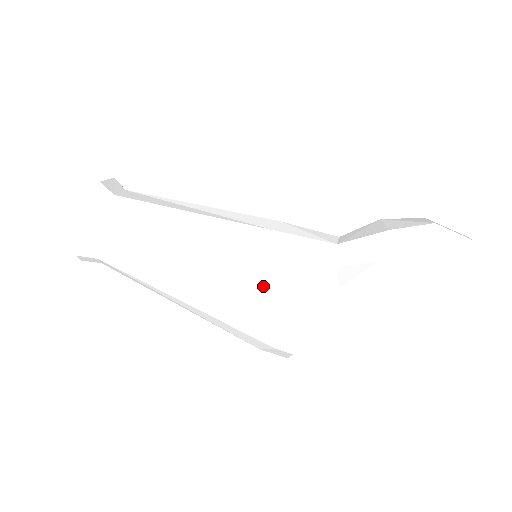
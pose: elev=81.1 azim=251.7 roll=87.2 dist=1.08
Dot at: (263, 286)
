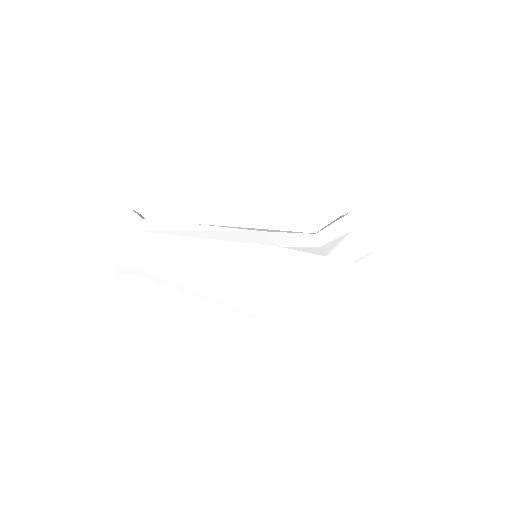
Dot at: (269, 264)
